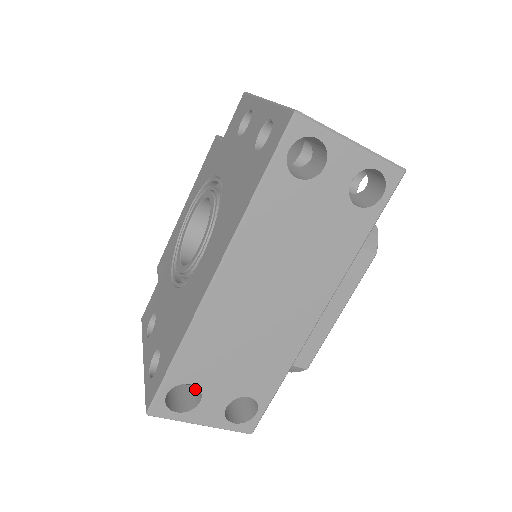
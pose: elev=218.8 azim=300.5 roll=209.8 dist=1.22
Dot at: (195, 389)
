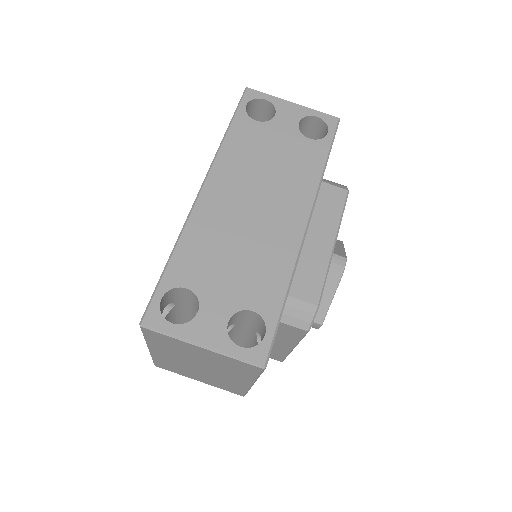
Dot at: occluded
